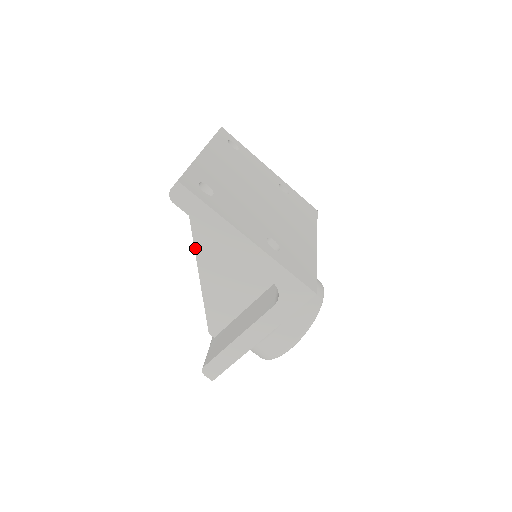
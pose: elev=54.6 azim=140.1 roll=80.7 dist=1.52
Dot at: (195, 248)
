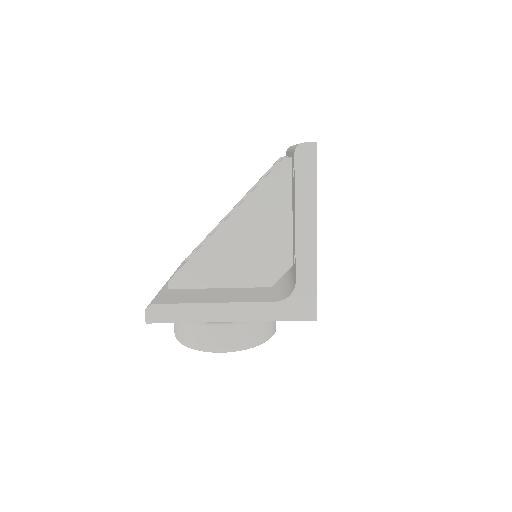
Dot at: (242, 203)
